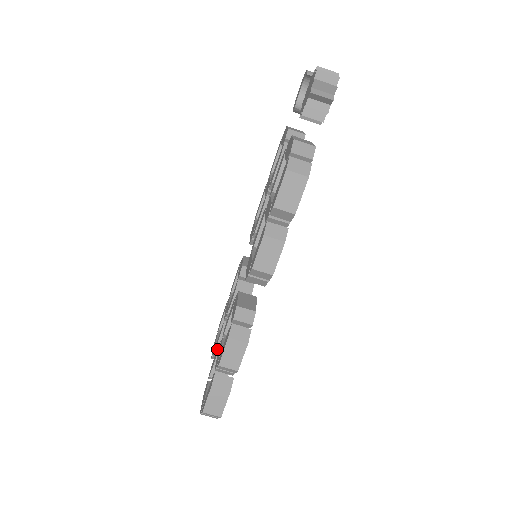
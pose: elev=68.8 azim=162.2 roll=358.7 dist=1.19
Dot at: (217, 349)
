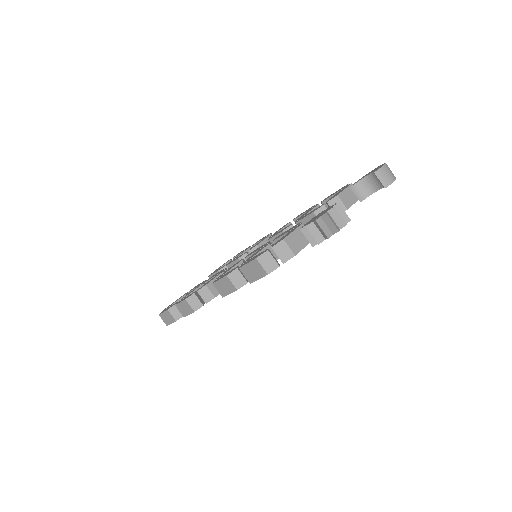
Dot at: occluded
